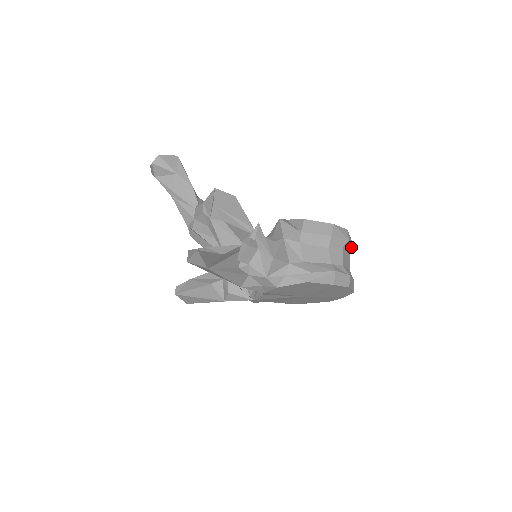
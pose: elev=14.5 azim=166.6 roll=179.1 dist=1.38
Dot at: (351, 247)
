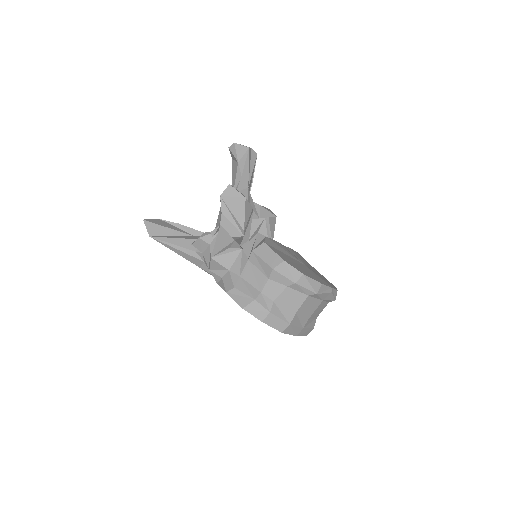
Dot at: (312, 294)
